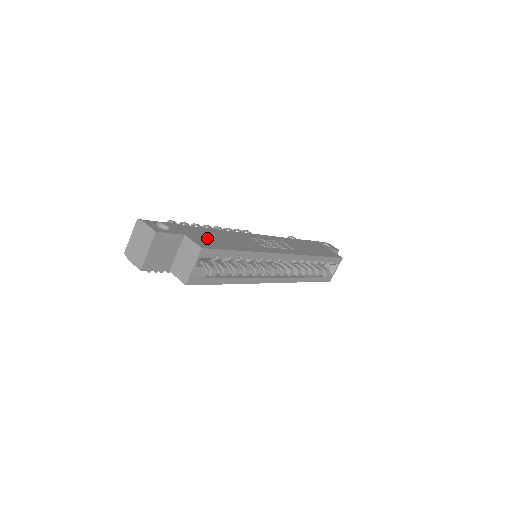
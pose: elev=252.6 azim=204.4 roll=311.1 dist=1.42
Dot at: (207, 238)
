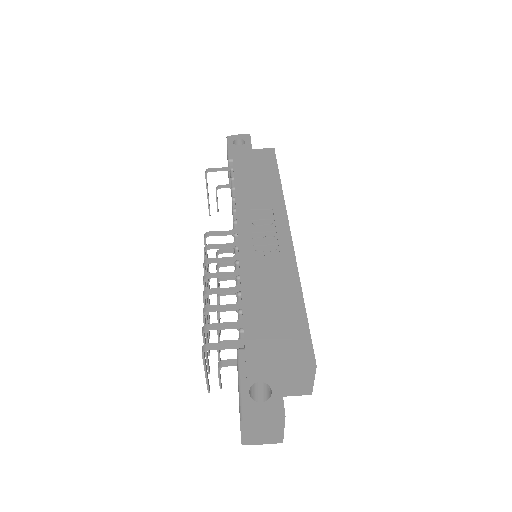
Dot at: (280, 335)
